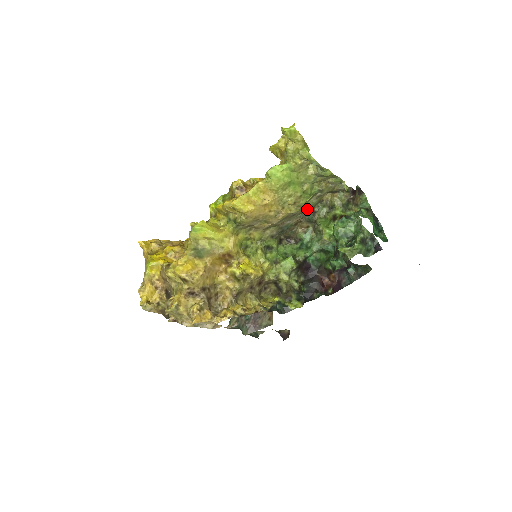
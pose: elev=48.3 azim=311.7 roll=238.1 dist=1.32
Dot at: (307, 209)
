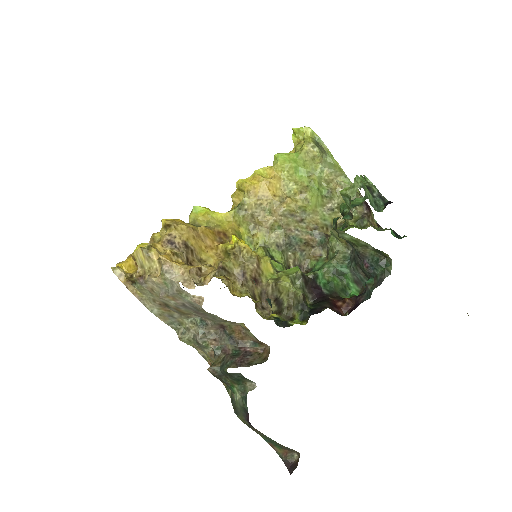
Dot at: (318, 221)
